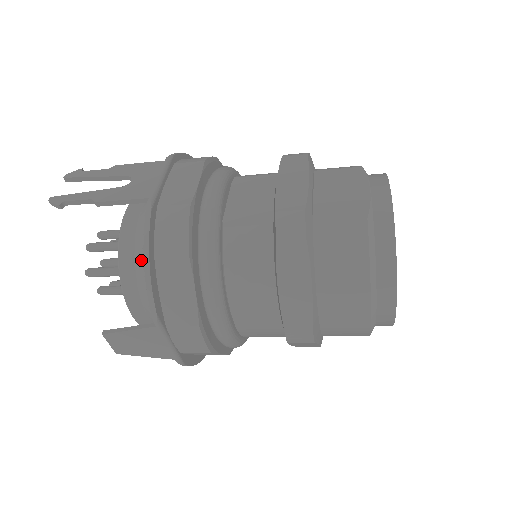
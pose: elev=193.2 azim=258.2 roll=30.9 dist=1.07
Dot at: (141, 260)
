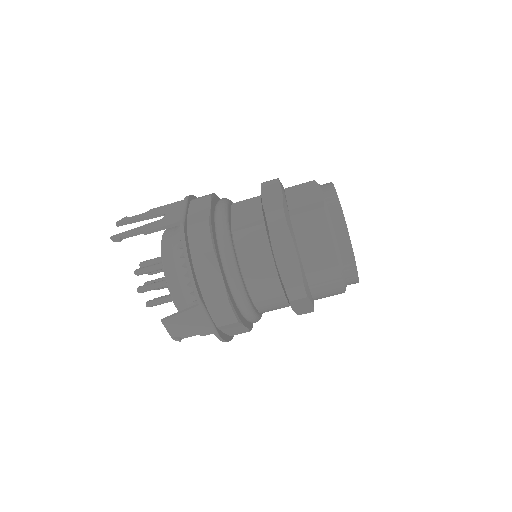
Dot at: (180, 265)
